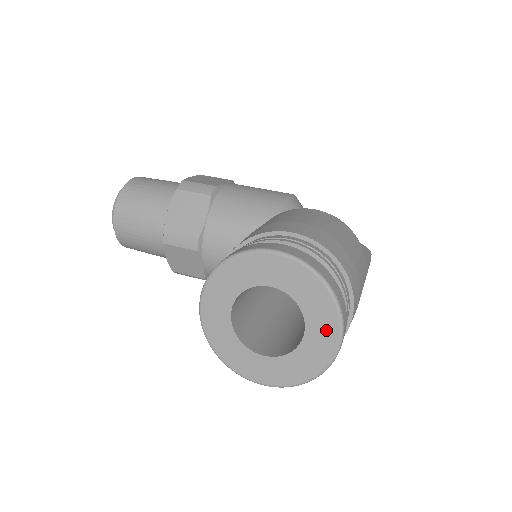
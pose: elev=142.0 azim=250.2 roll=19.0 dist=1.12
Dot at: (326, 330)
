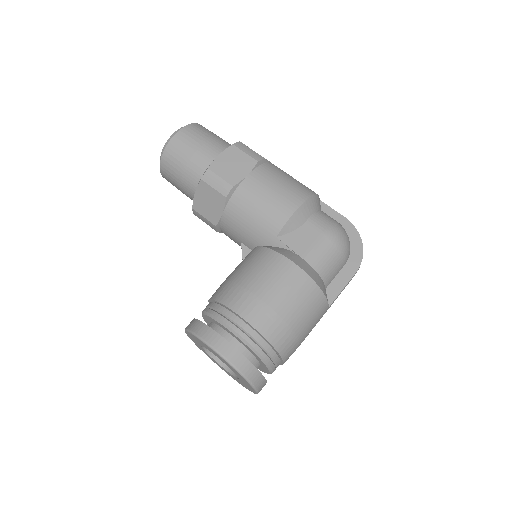
Dot at: (249, 386)
